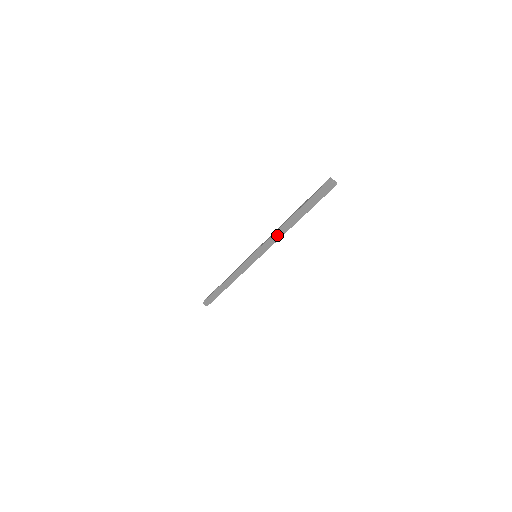
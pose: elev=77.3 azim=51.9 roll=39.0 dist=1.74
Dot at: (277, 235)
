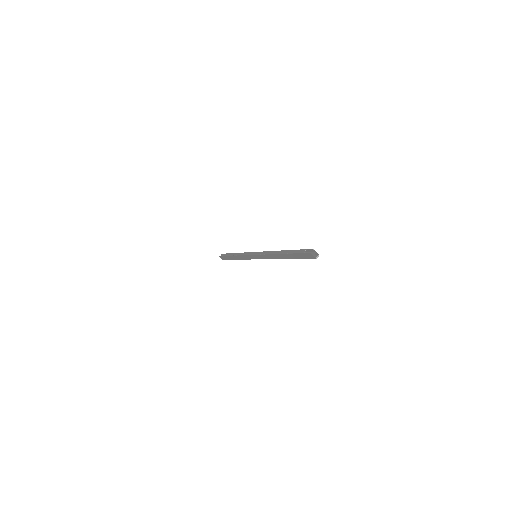
Dot at: (270, 256)
